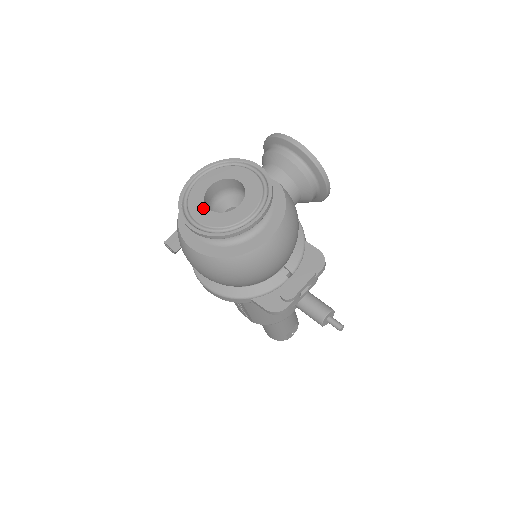
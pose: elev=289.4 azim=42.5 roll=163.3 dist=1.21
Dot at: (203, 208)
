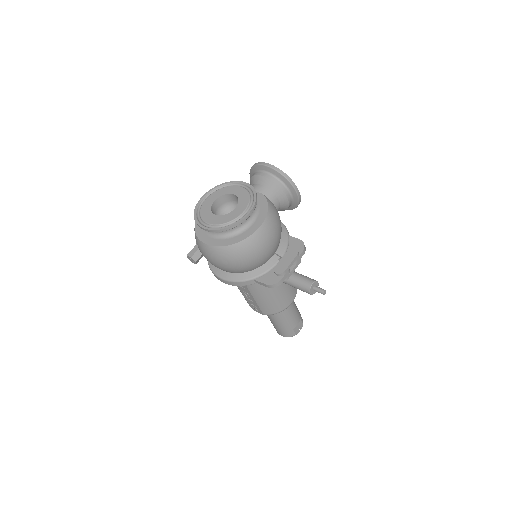
Dot at: (211, 215)
